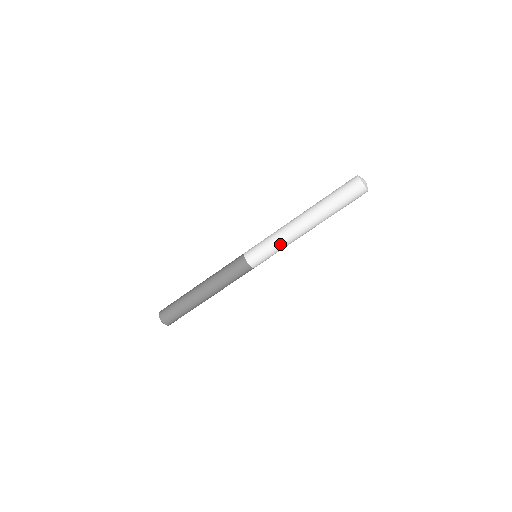
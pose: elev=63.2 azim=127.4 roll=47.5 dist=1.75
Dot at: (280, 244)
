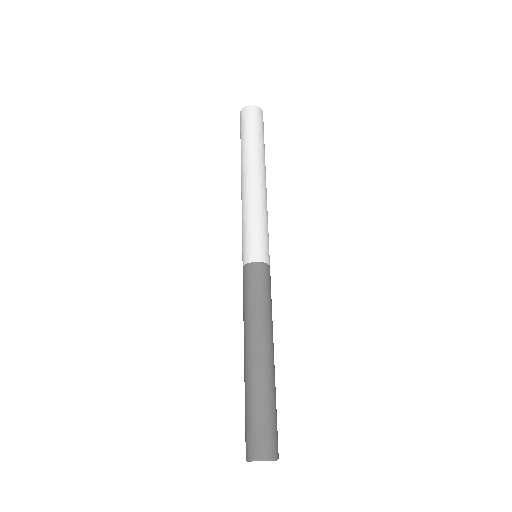
Dot at: (254, 212)
